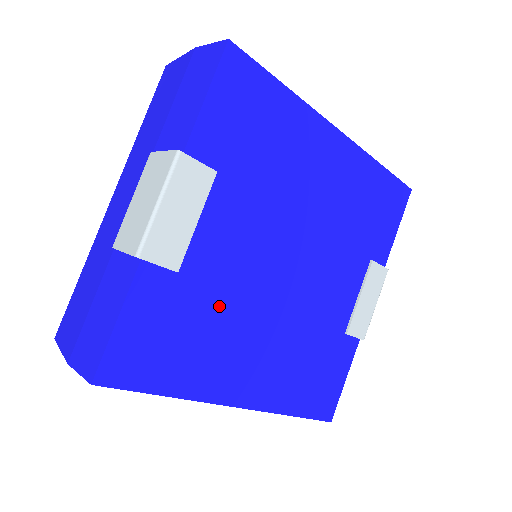
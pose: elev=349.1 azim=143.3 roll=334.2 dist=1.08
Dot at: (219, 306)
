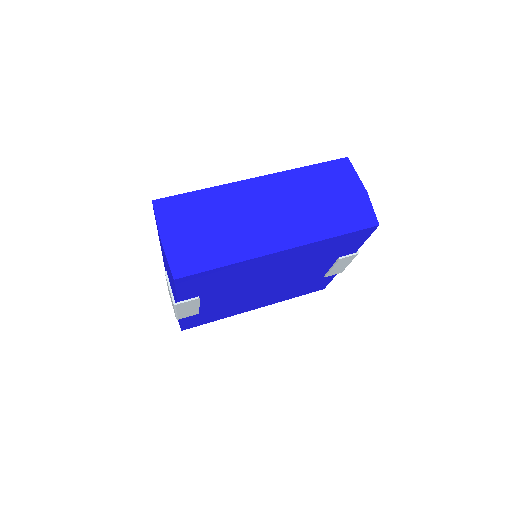
Dot at: (228, 306)
